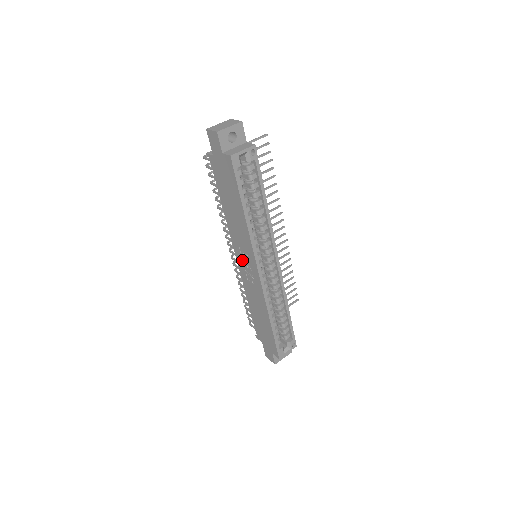
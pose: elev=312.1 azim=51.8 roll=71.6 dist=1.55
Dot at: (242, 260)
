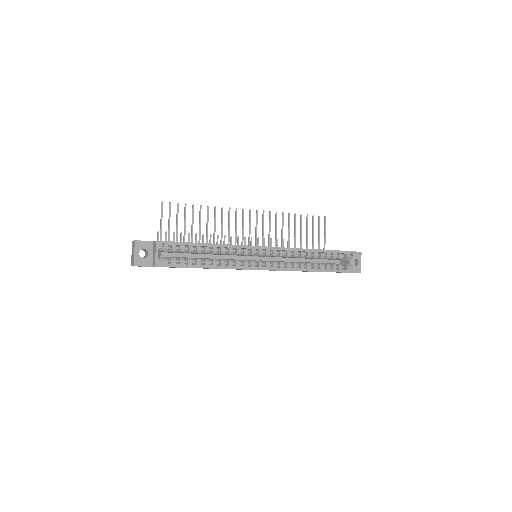
Dot at: occluded
